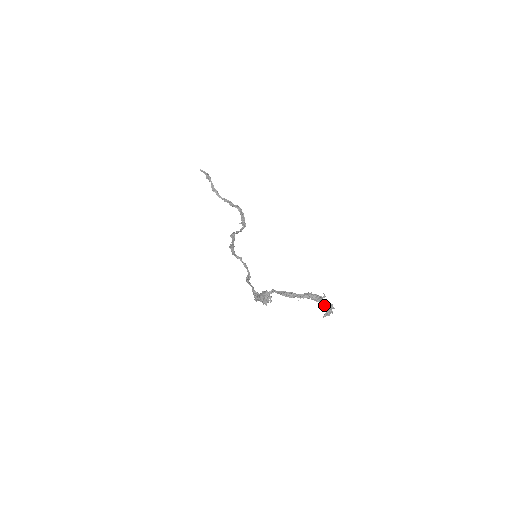
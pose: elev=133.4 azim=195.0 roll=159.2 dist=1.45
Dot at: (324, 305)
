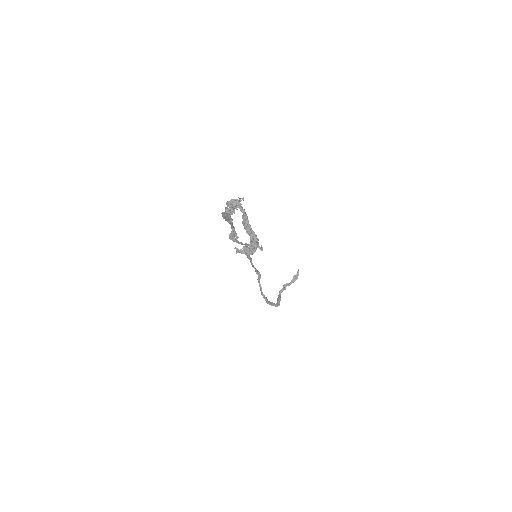
Dot at: (252, 241)
